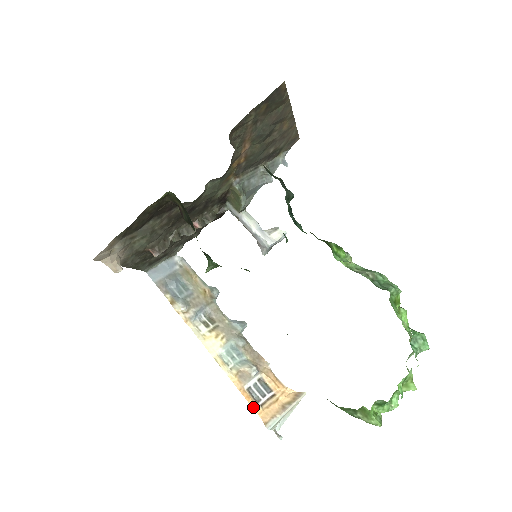
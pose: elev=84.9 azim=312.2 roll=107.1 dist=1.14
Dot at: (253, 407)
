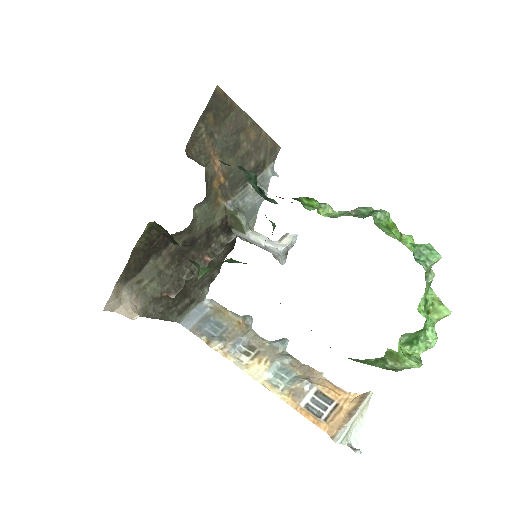
Dot at: (315, 424)
